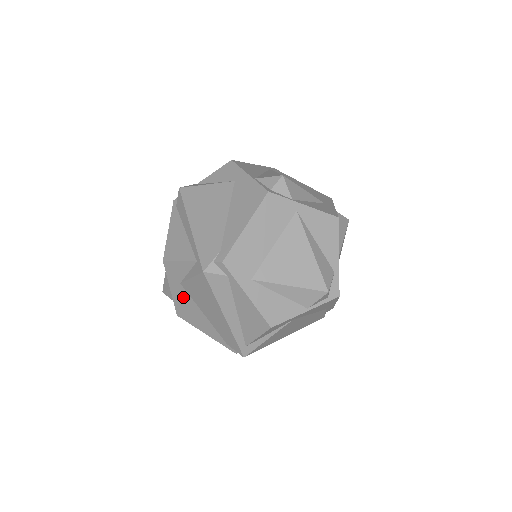
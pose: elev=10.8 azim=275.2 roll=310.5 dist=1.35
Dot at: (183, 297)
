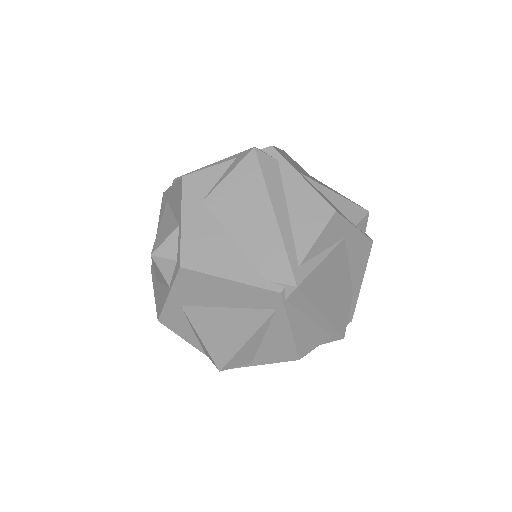
Dot at: (201, 224)
